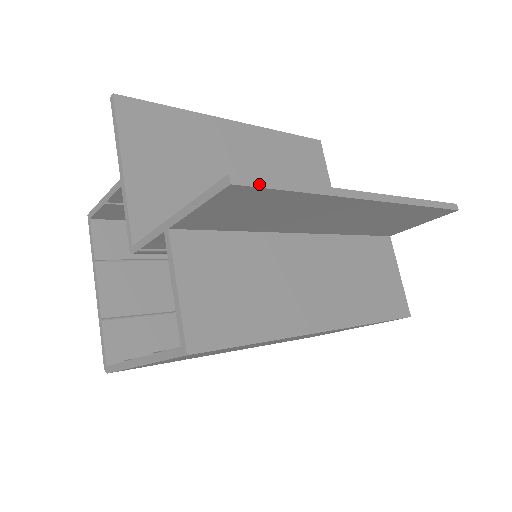
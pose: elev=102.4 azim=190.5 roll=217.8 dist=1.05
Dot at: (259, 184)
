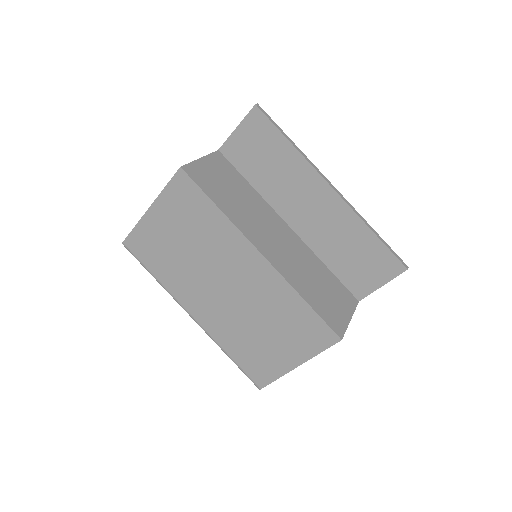
Dot at: (269, 117)
